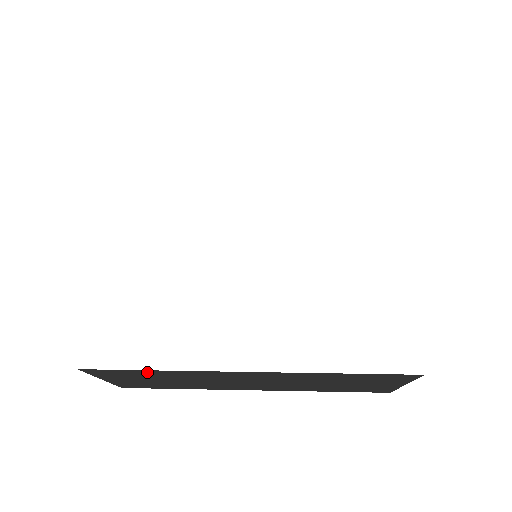
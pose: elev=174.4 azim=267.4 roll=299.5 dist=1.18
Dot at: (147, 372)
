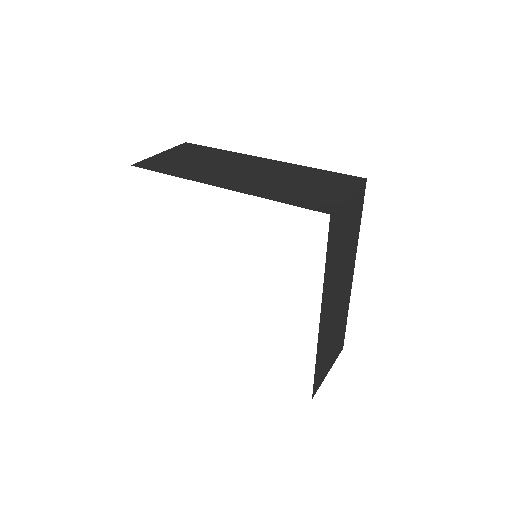
Dot at: occluded
